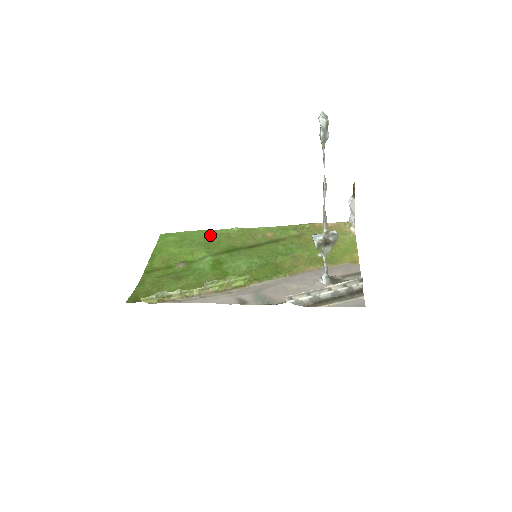
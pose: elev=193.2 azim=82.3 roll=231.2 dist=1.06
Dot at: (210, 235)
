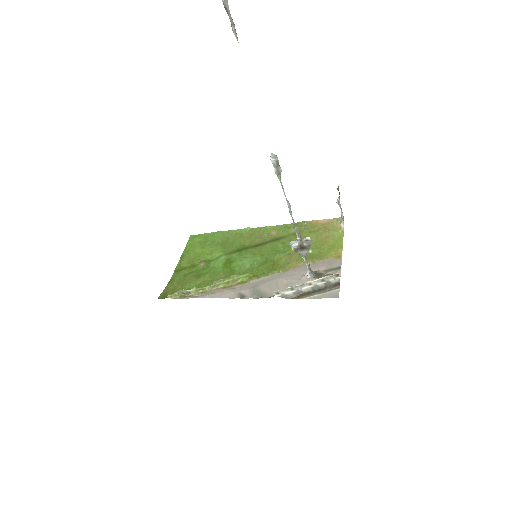
Dot at: (227, 235)
